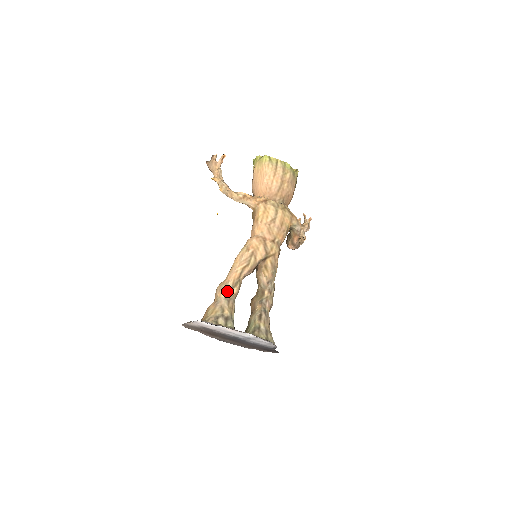
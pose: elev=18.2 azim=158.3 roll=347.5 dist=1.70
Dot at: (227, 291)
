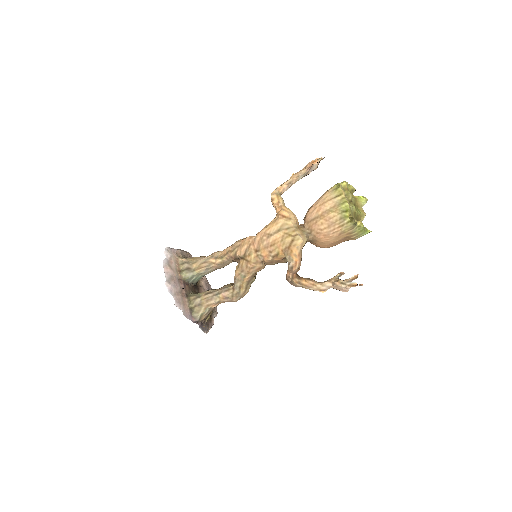
Dot at: (213, 256)
